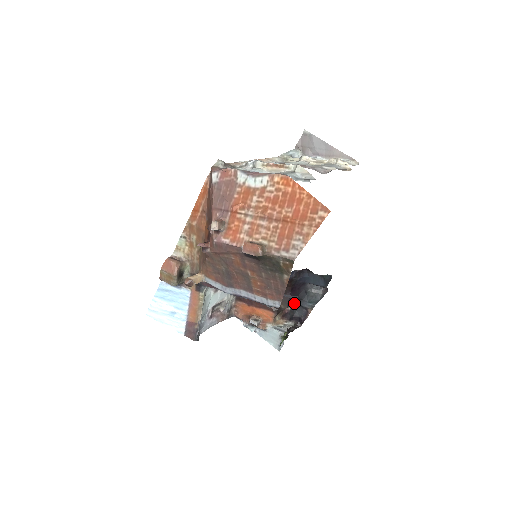
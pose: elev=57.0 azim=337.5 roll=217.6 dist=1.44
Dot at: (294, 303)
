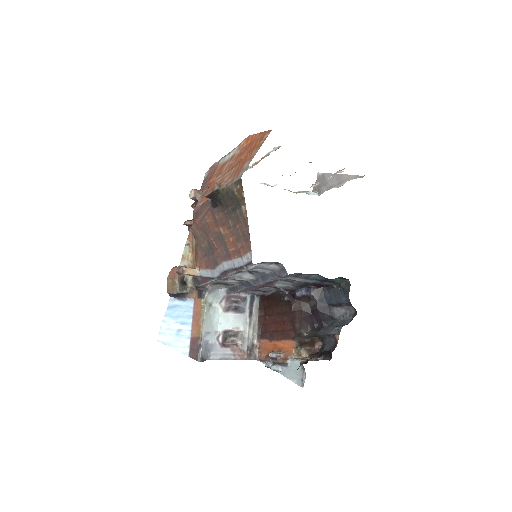
Dot at: (321, 334)
